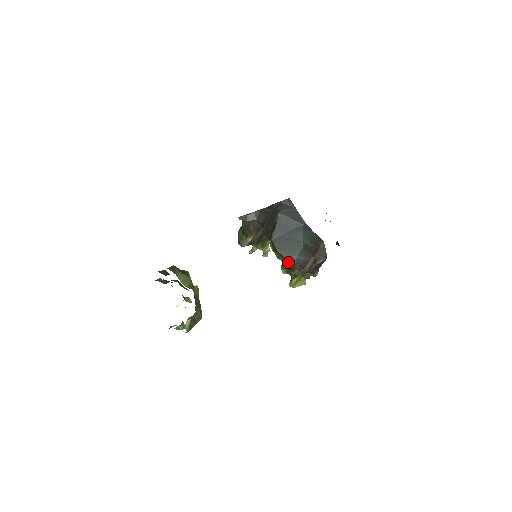
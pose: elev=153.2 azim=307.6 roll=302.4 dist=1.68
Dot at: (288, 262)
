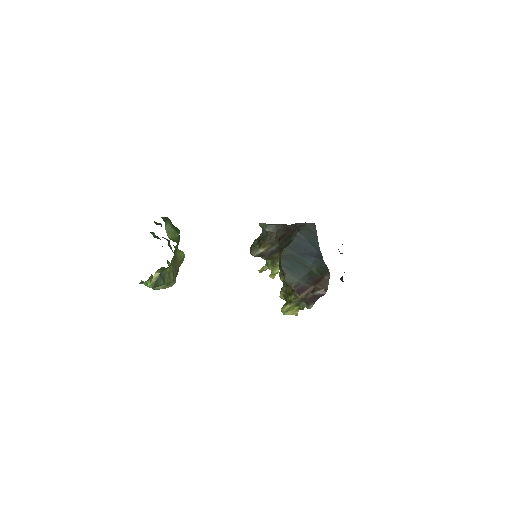
Dot at: (287, 282)
